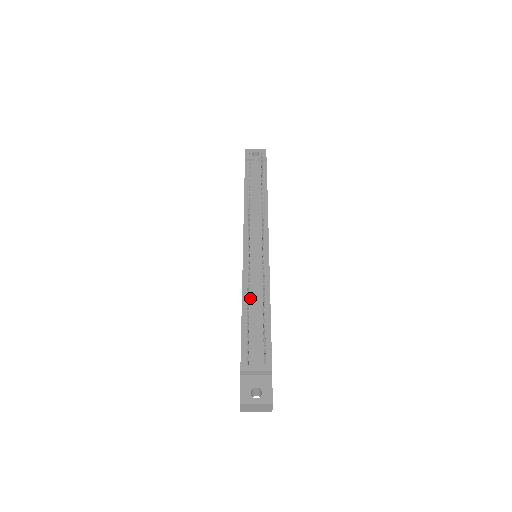
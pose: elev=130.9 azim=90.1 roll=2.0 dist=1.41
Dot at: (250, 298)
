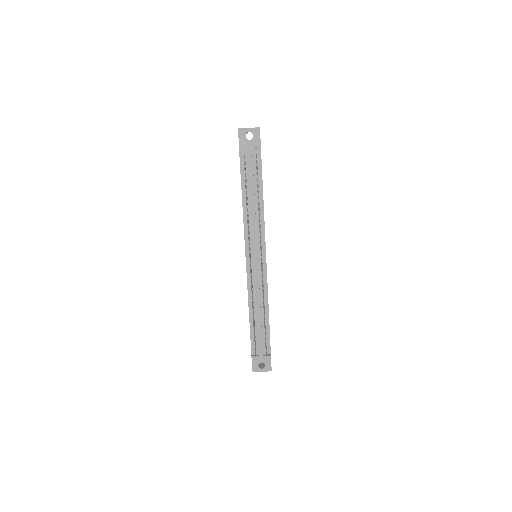
Dot at: (254, 306)
